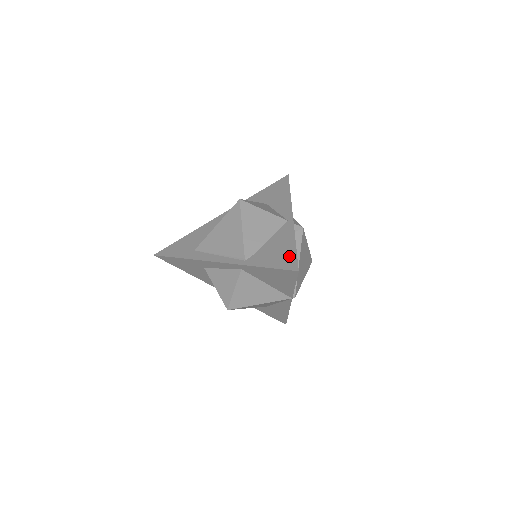
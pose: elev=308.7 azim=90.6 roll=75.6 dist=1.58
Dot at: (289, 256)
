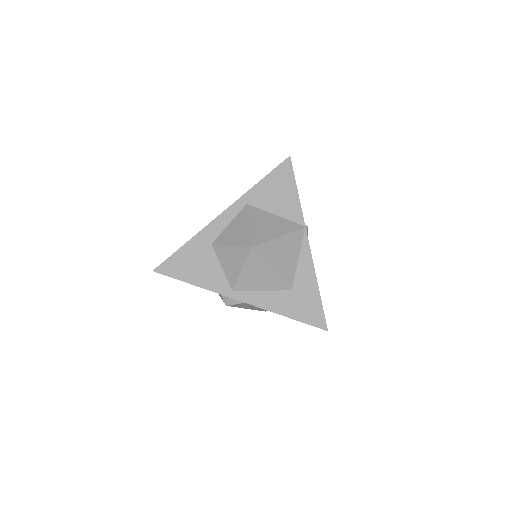
Dot at: occluded
